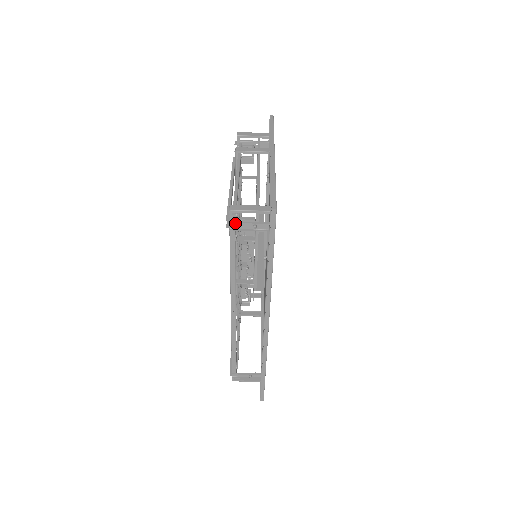
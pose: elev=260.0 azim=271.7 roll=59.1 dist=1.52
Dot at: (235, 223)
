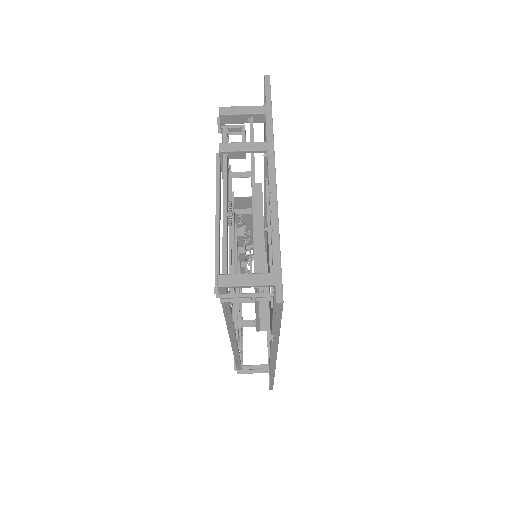
Dot at: (227, 295)
